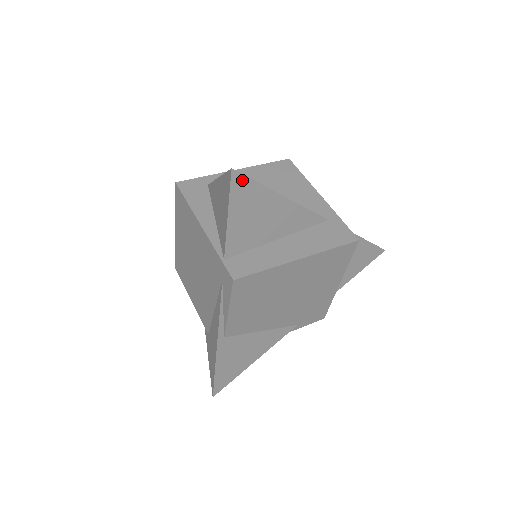
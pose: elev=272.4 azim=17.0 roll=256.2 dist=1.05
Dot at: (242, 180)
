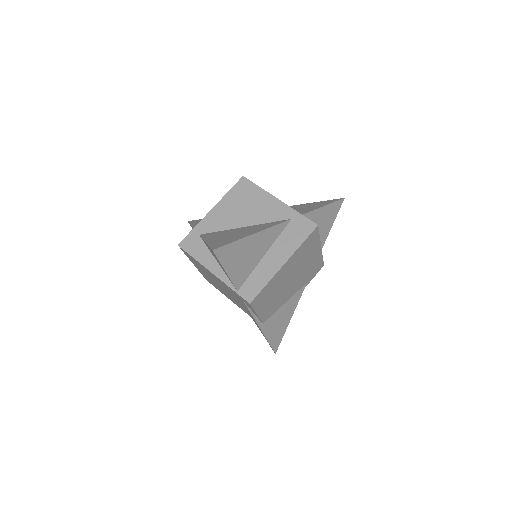
Dot at: (222, 249)
